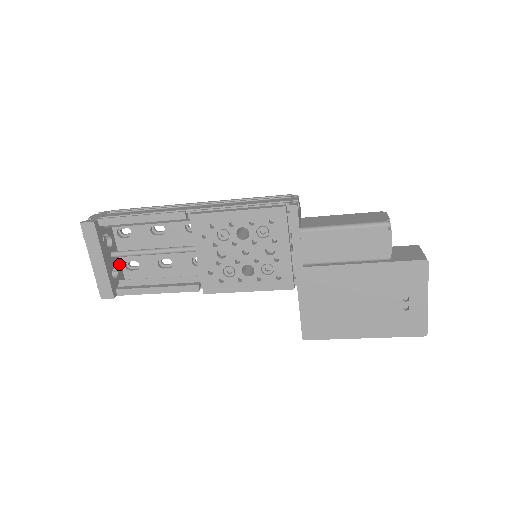
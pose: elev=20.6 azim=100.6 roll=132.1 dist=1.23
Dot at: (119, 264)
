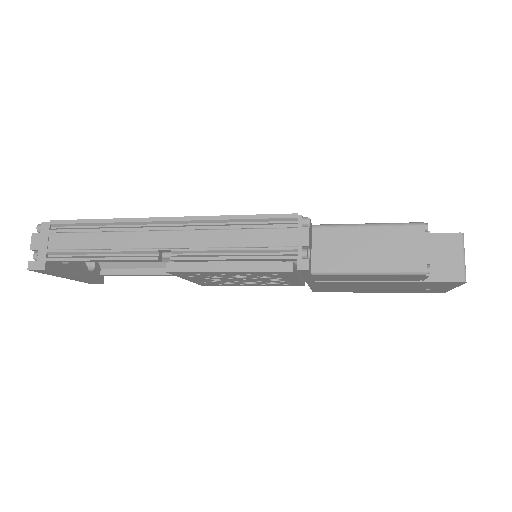
Dot at: occluded
